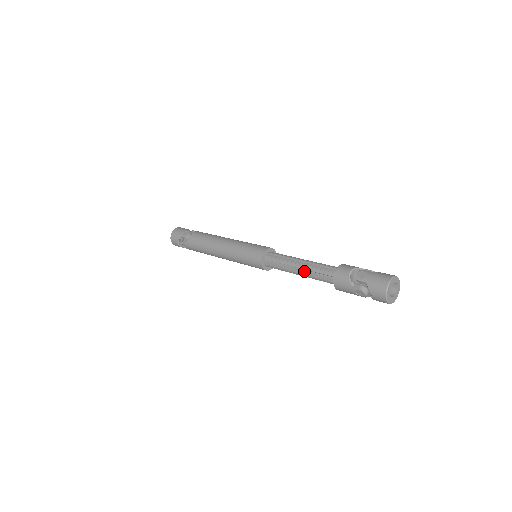
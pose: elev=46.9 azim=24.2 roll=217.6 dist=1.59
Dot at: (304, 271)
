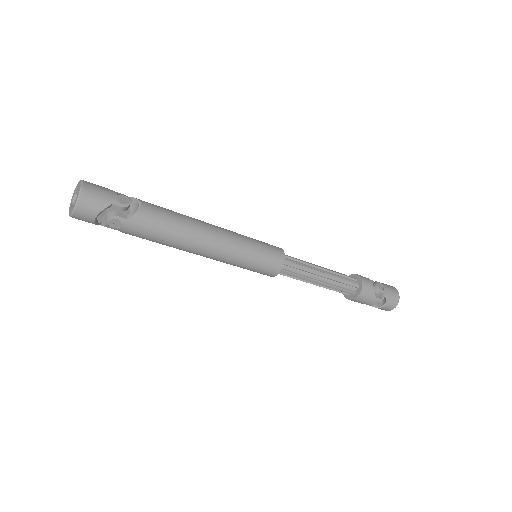
Dot at: (327, 280)
